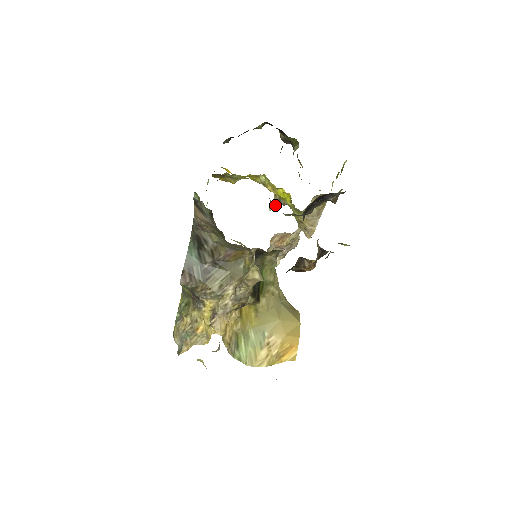
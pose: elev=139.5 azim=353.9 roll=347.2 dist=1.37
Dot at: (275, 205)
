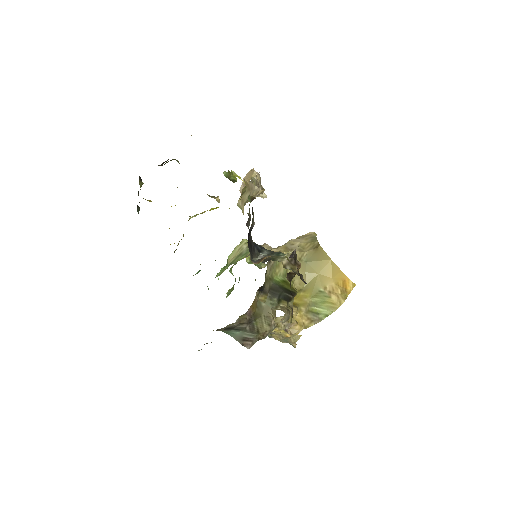
Dot at: (218, 199)
